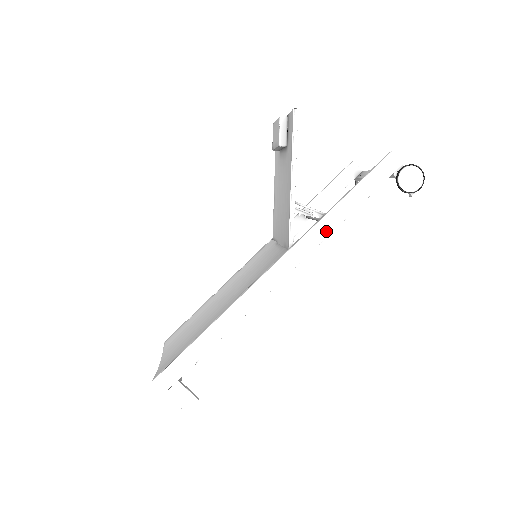
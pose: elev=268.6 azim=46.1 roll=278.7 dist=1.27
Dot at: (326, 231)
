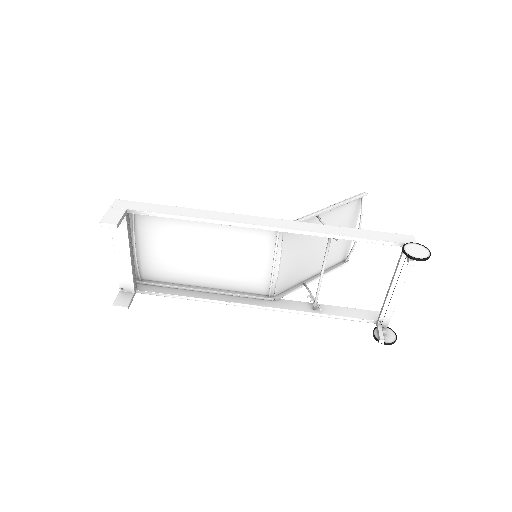
Dot at: (322, 231)
